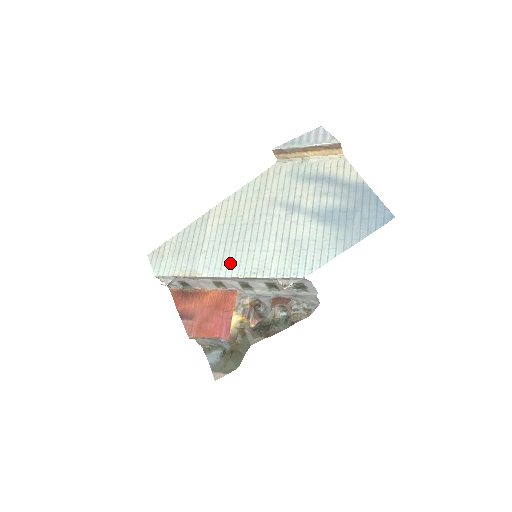
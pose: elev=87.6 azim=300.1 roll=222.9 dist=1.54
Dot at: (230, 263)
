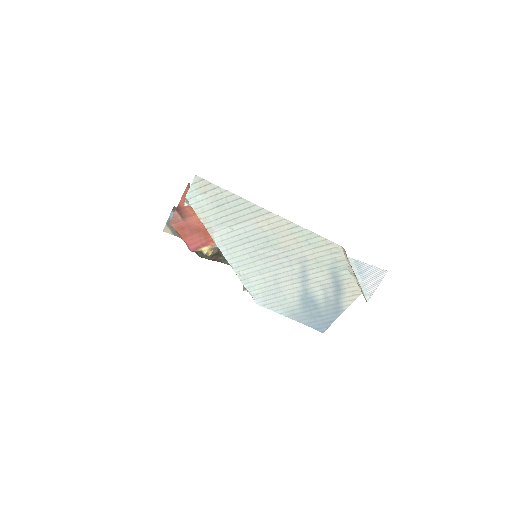
Dot at: (236, 254)
